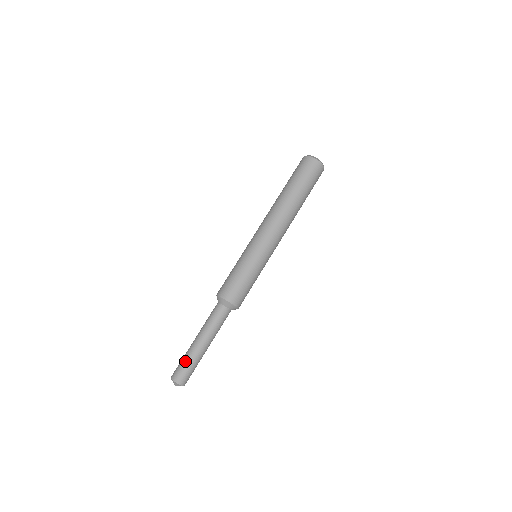
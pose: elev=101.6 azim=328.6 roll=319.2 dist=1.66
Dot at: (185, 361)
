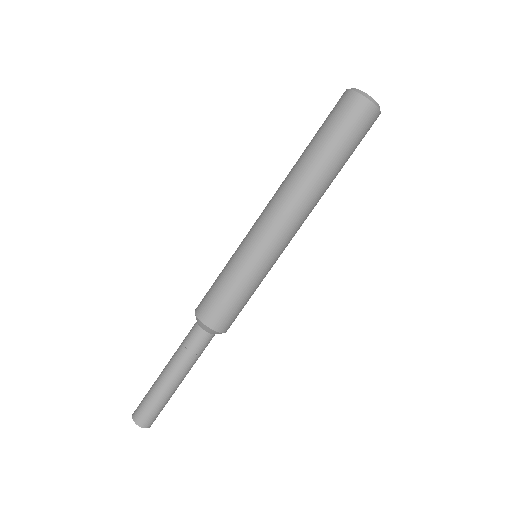
Dot at: (155, 404)
